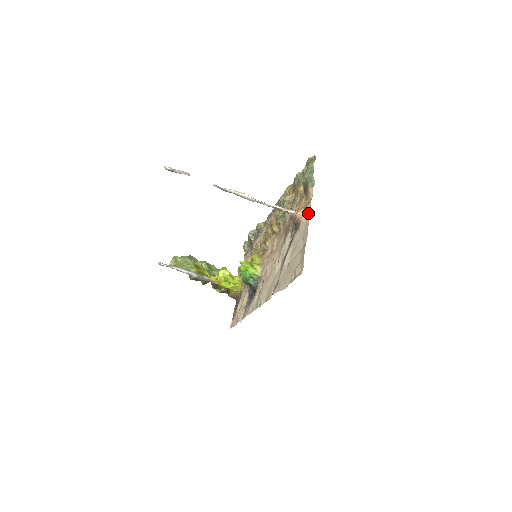
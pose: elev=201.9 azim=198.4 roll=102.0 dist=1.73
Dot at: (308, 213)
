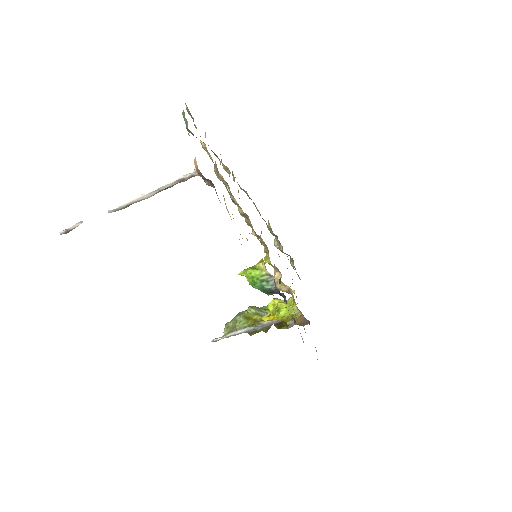
Dot at: occluded
